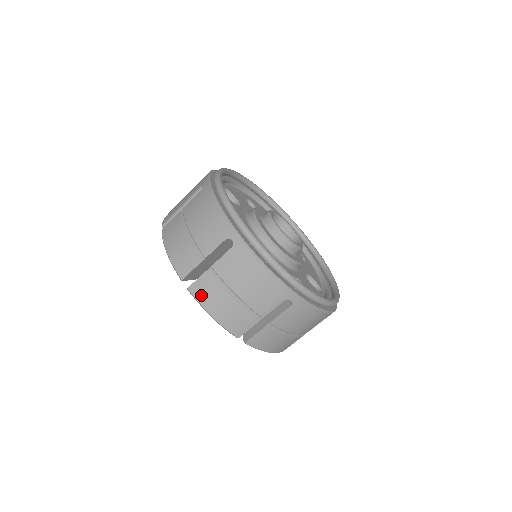
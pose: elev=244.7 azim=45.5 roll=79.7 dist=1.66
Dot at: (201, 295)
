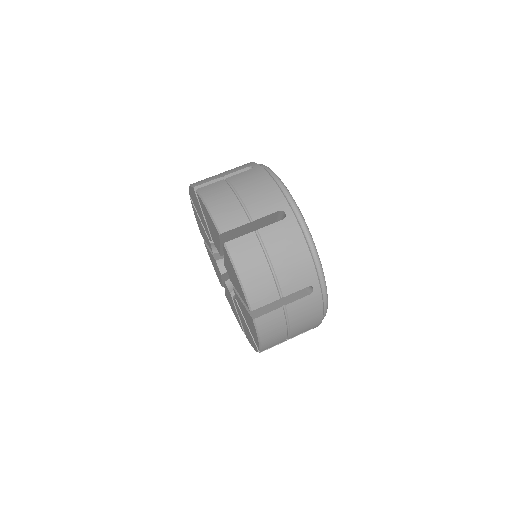
Dot at: (237, 253)
